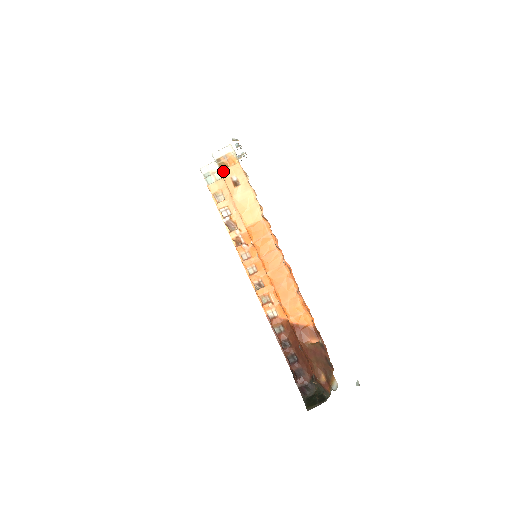
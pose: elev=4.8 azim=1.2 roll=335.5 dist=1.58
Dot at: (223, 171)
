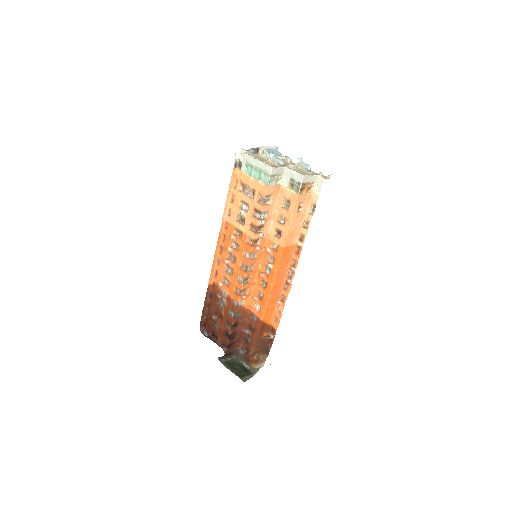
Dot at: (300, 195)
